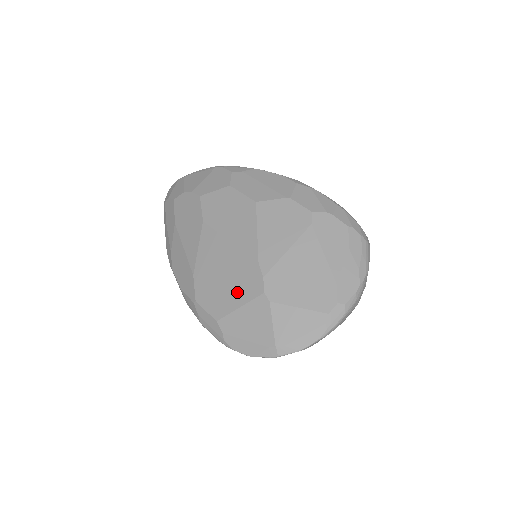
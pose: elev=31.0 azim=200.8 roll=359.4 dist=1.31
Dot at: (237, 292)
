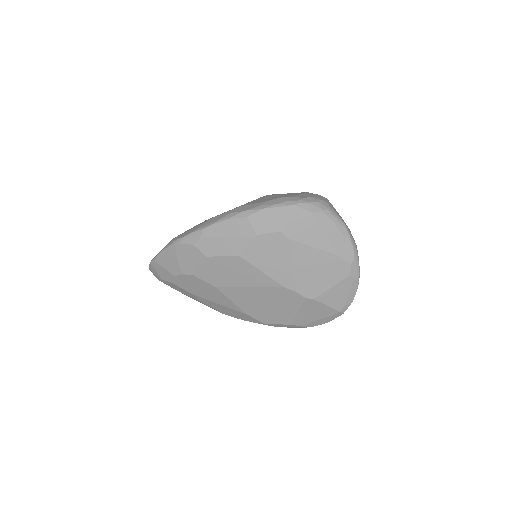
Dot at: (287, 307)
